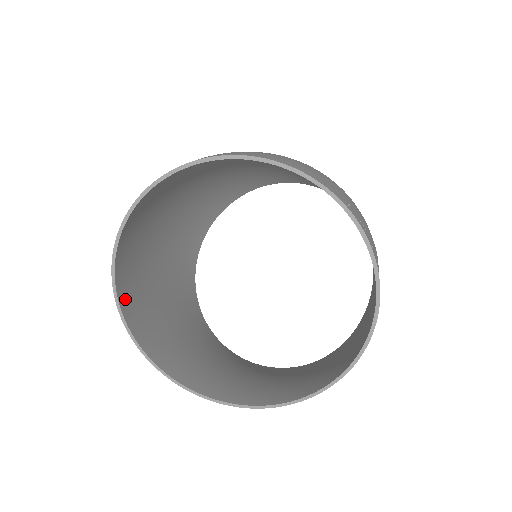
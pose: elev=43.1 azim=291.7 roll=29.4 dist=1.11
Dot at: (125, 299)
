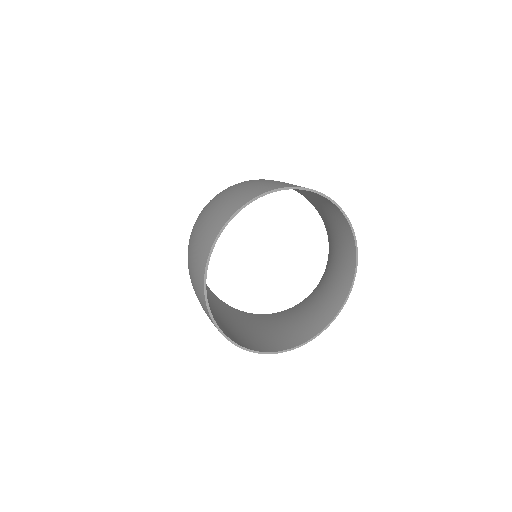
Dot at: (248, 346)
